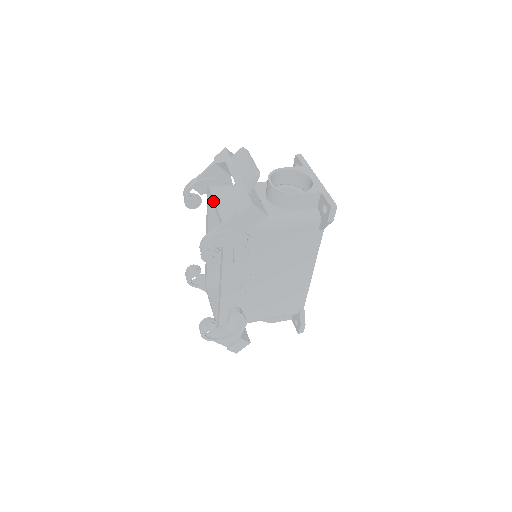
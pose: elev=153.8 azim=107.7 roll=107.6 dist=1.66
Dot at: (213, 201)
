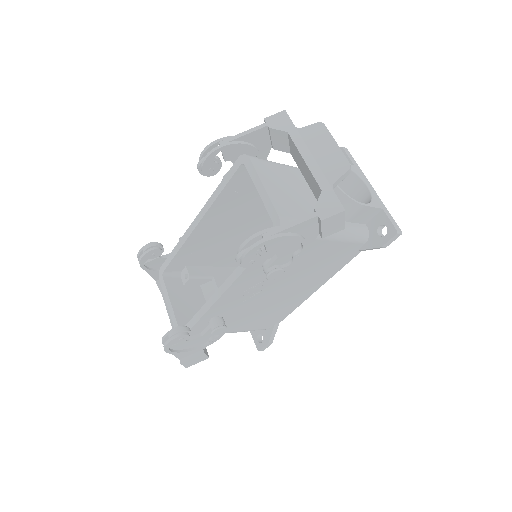
Dot at: (257, 180)
